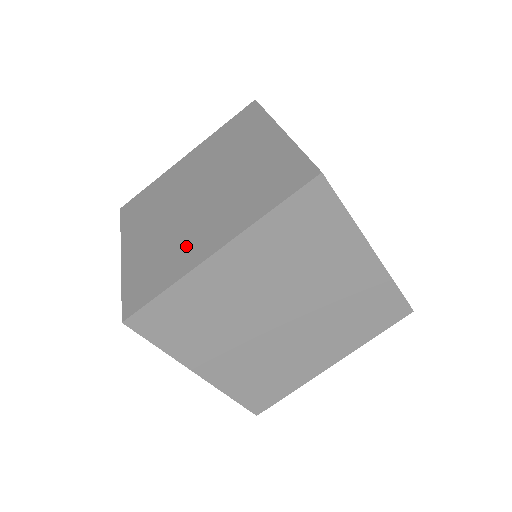
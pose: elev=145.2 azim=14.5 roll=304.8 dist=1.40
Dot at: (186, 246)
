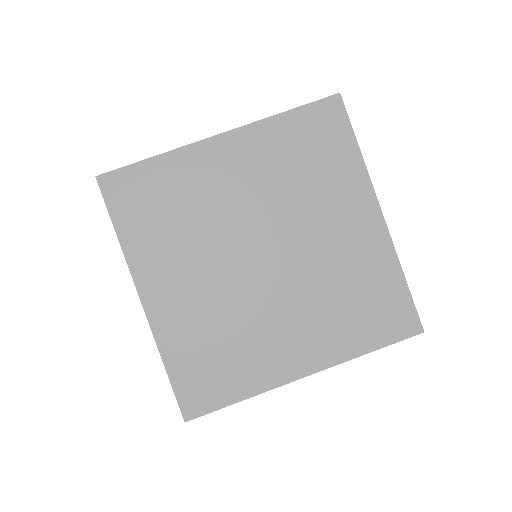
Dot at: occluded
